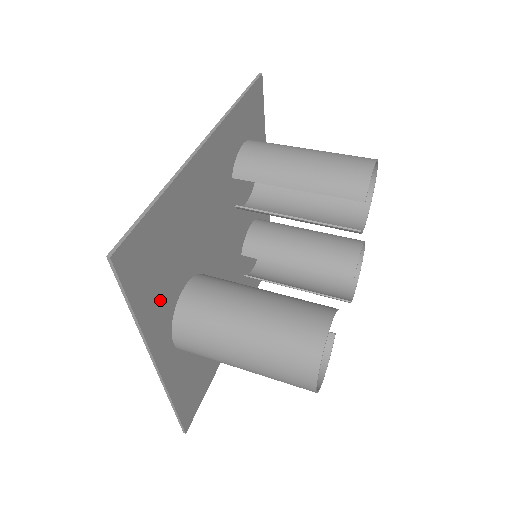
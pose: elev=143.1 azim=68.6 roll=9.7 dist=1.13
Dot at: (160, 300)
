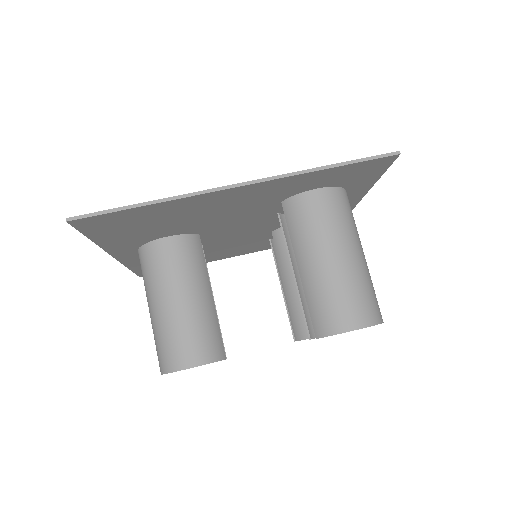
Dot at: (128, 238)
